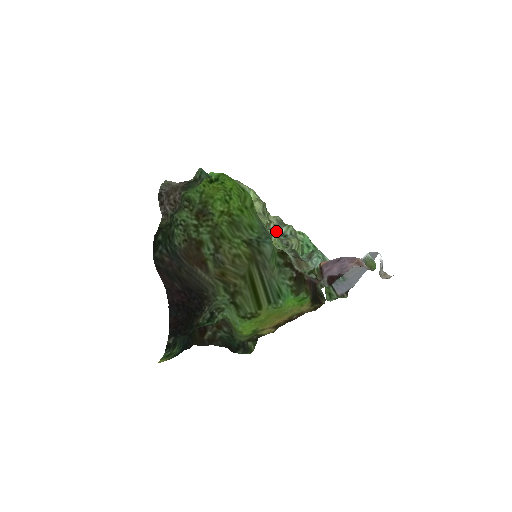
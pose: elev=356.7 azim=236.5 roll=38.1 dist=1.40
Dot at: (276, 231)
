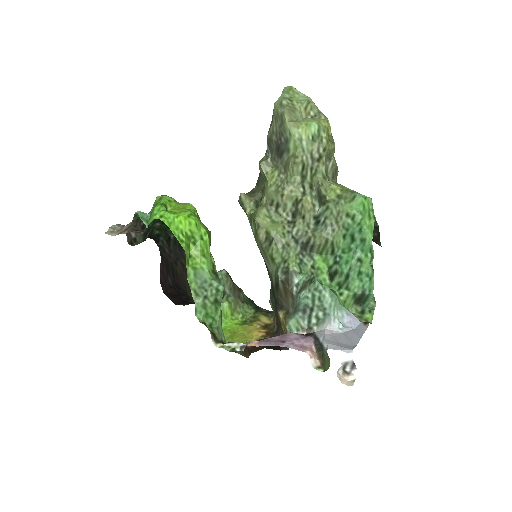
Dot at: (301, 217)
